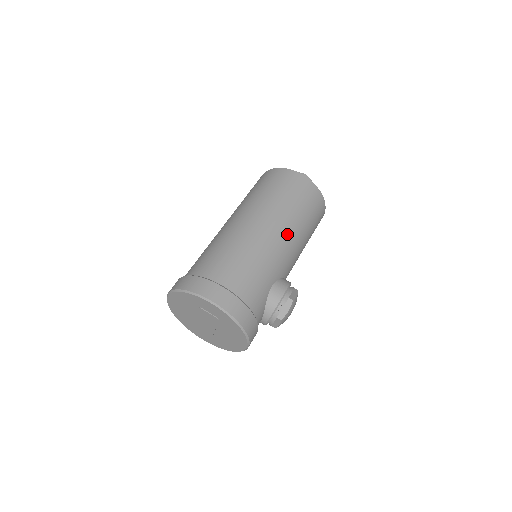
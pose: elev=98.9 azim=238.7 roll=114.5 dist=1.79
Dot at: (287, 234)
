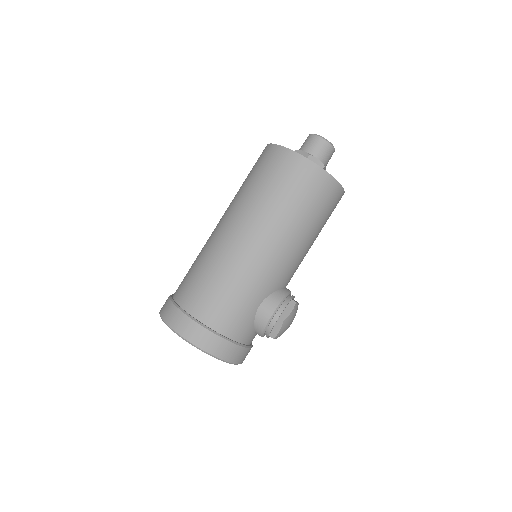
Dot at: (276, 244)
